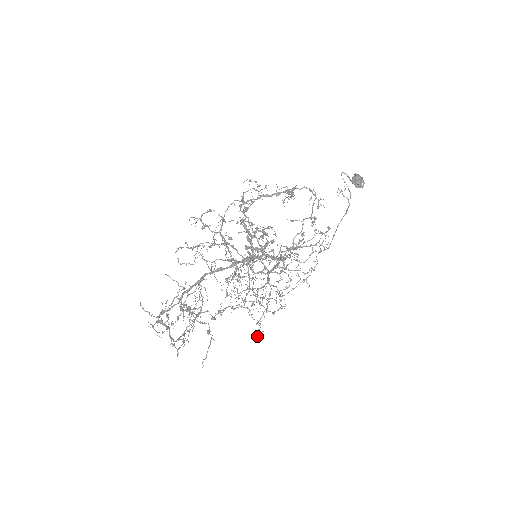
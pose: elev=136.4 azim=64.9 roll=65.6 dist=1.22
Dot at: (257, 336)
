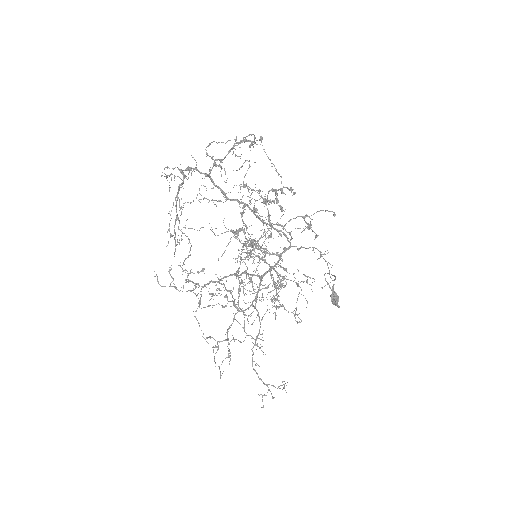
Dot at: (258, 256)
